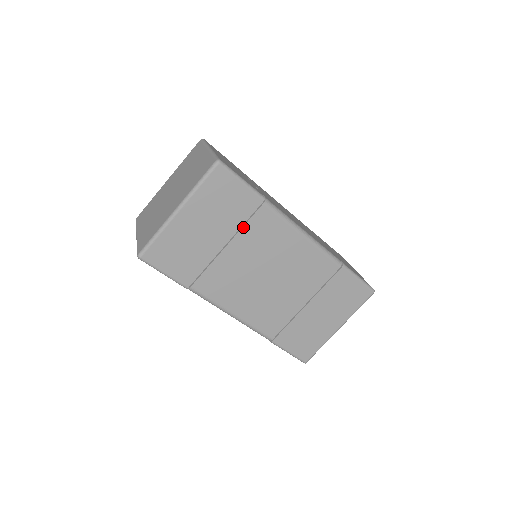
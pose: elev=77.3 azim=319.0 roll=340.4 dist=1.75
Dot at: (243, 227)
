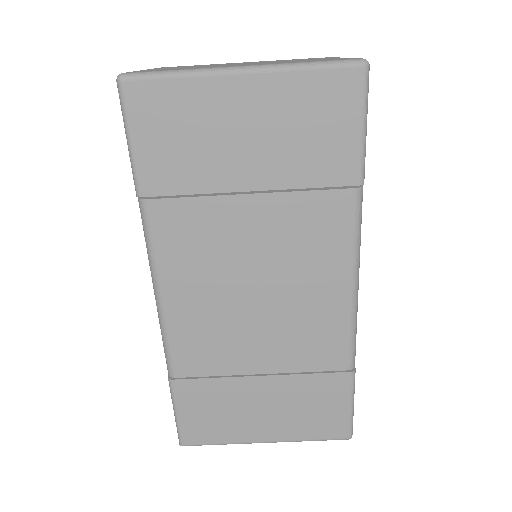
Dot at: (297, 192)
